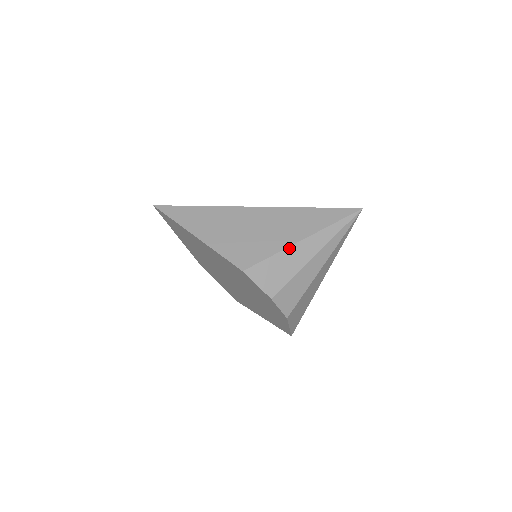
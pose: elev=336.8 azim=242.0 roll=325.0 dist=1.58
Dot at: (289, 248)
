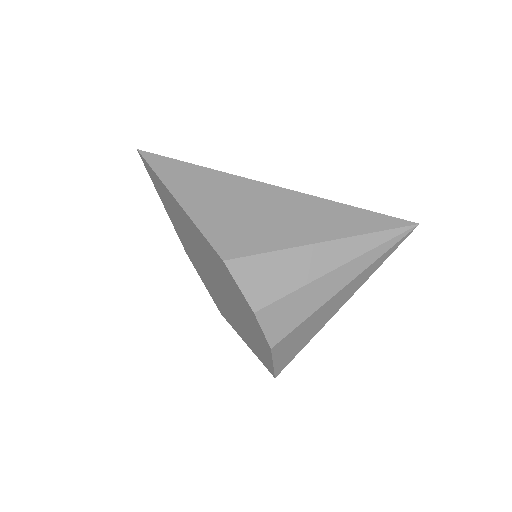
Dot at: (299, 248)
